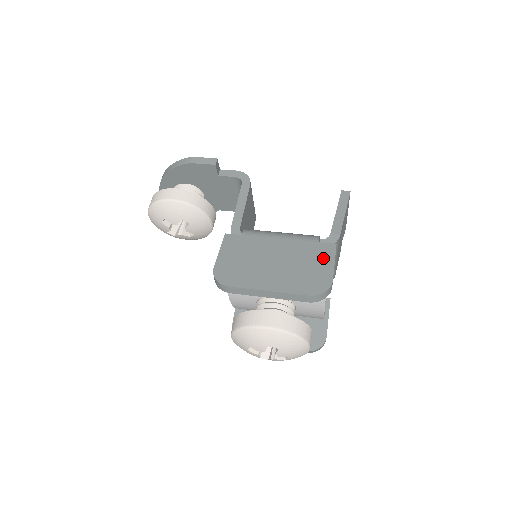
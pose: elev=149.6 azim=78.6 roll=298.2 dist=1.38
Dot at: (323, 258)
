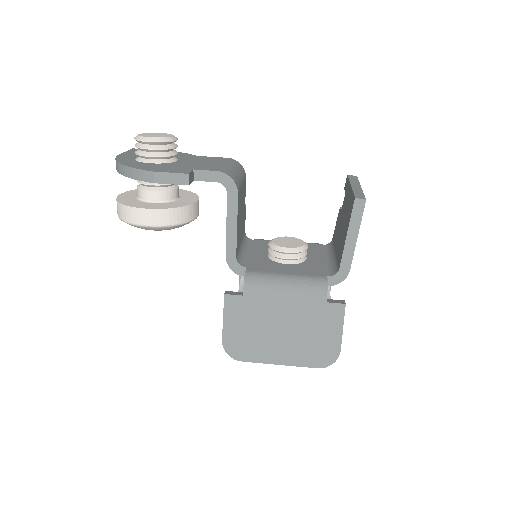
Dot at: (331, 324)
